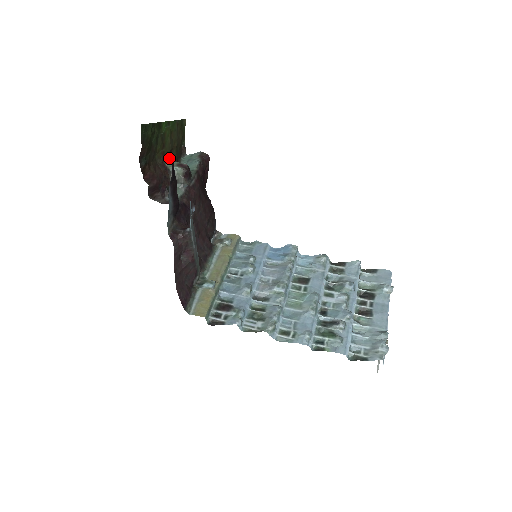
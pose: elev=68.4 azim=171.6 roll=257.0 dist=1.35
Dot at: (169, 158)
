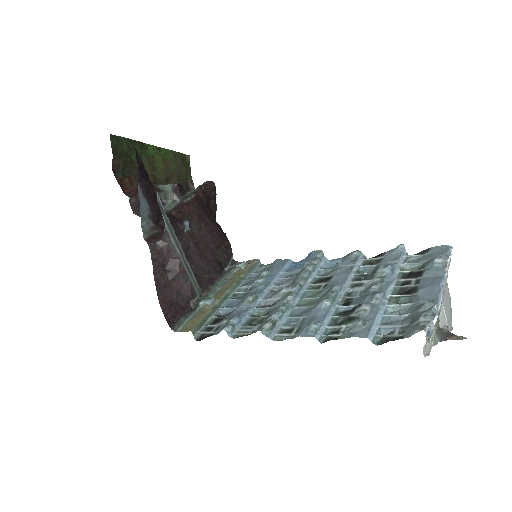
Dot at: occluded
